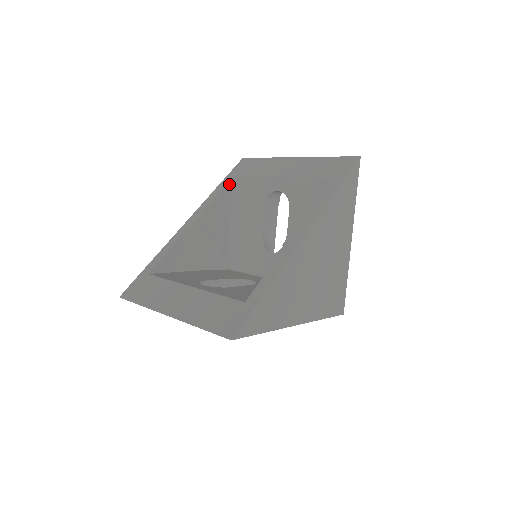
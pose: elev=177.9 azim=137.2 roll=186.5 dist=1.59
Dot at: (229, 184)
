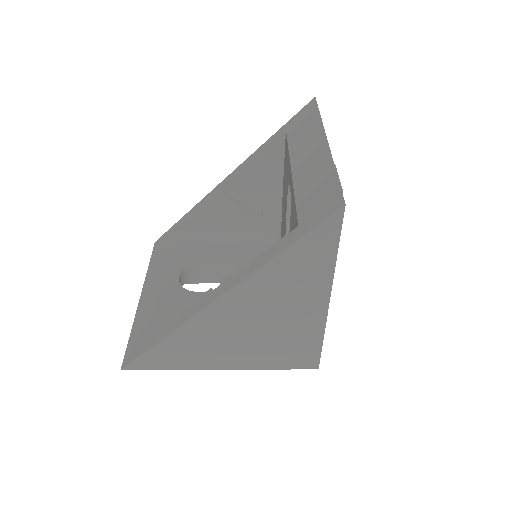
Dot at: (278, 140)
